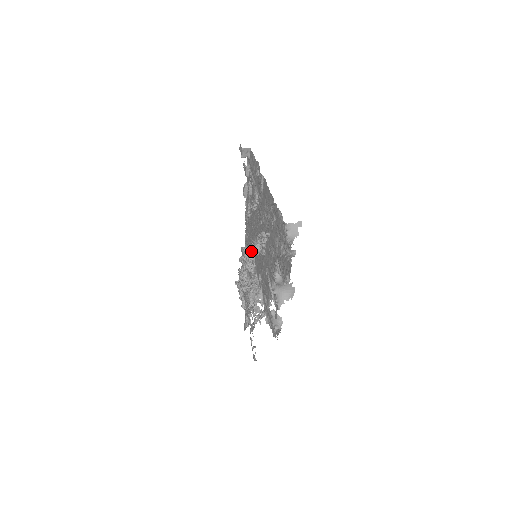
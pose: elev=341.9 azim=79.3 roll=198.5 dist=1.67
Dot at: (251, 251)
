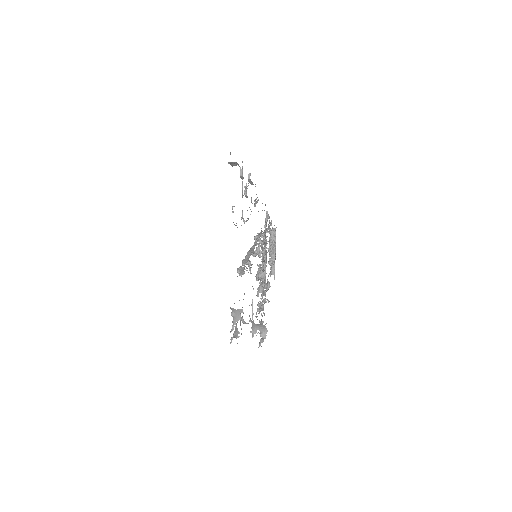
Dot at: (256, 244)
